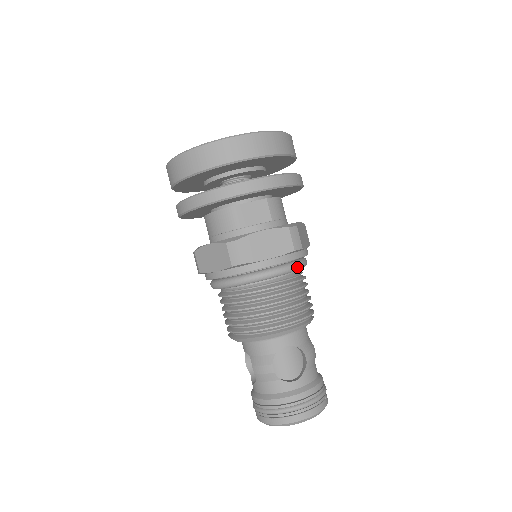
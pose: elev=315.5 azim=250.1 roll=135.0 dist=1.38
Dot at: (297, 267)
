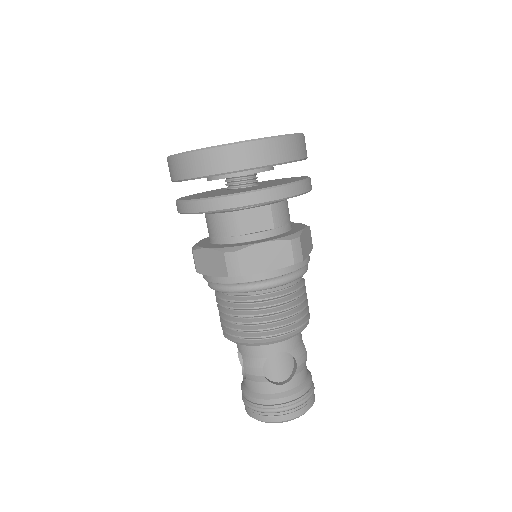
Dot at: (296, 278)
